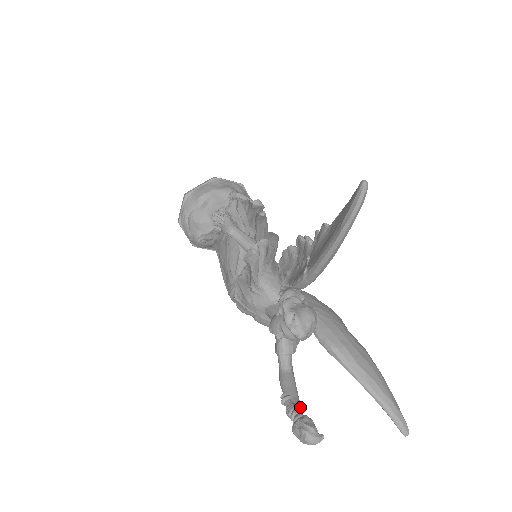
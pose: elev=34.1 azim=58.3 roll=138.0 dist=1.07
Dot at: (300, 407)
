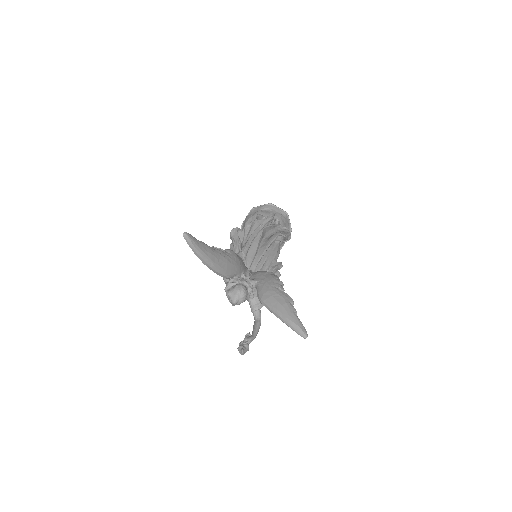
Dot at: (248, 338)
